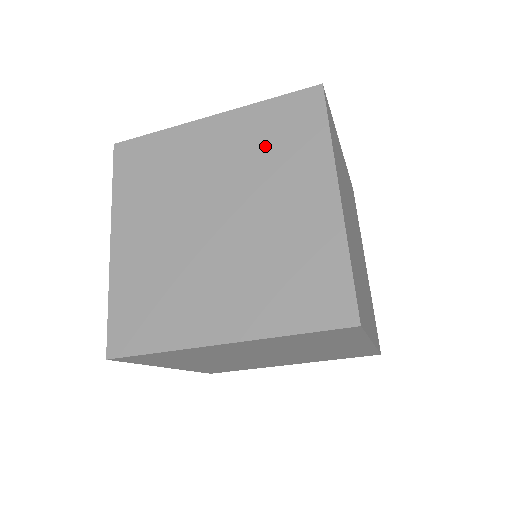
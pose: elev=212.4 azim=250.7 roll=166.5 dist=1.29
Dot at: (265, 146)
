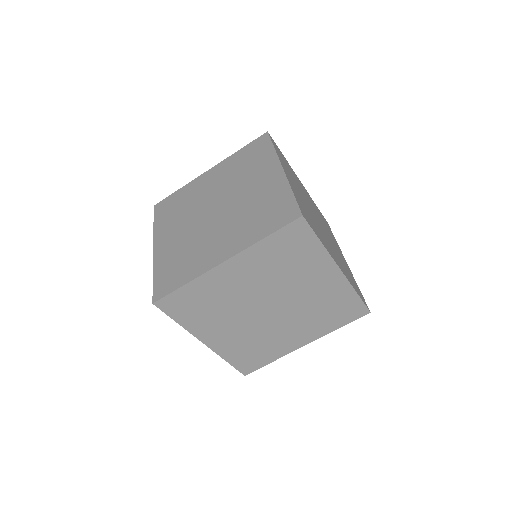
Dot at: (240, 168)
